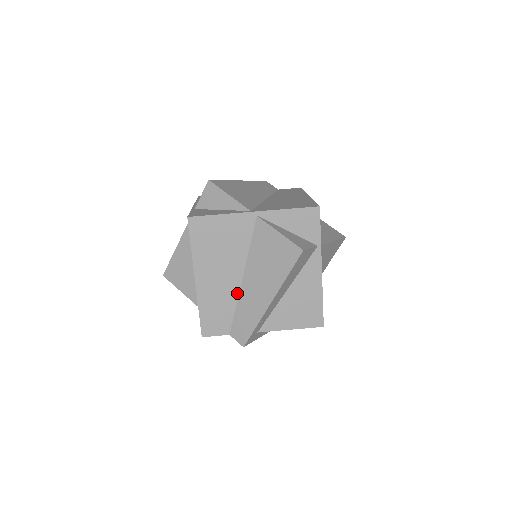
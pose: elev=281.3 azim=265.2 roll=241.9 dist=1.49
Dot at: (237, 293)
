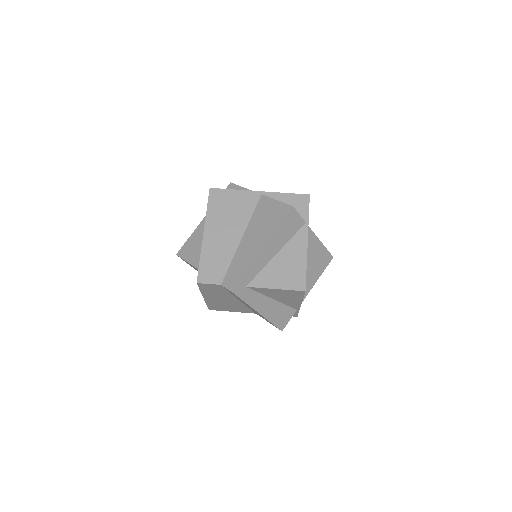
Dot at: (235, 250)
